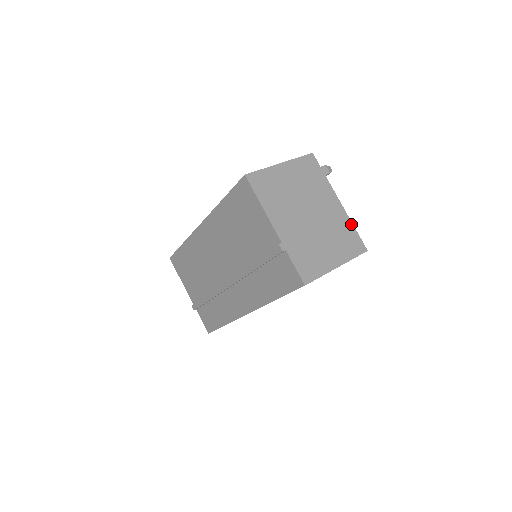
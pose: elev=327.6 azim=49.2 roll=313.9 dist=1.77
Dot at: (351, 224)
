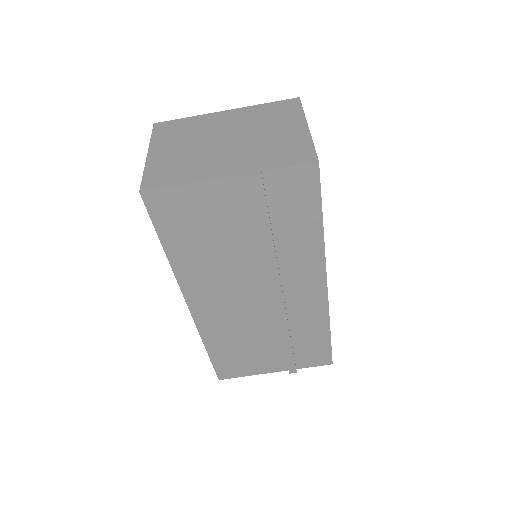
Dot at: (259, 106)
